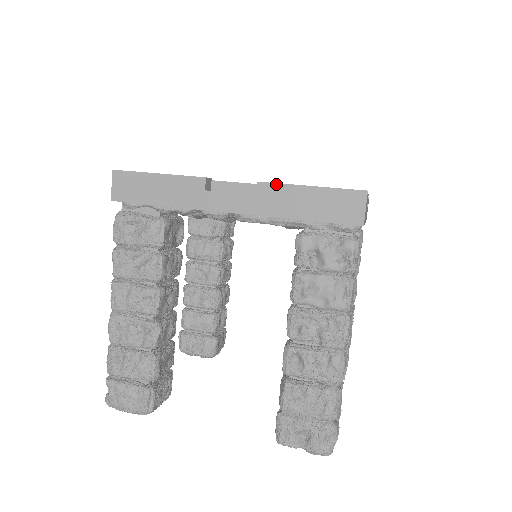
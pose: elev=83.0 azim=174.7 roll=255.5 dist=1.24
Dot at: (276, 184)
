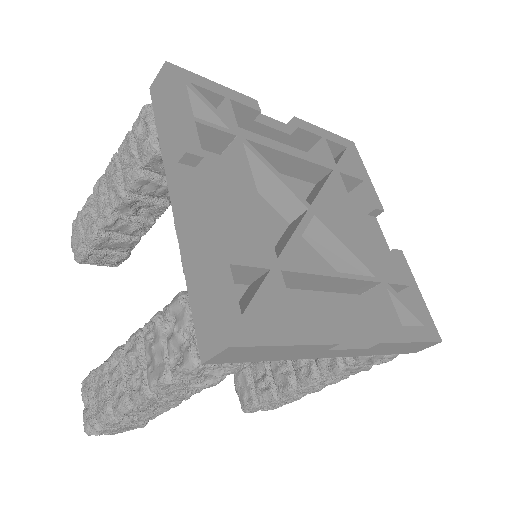
Dot at: (202, 231)
